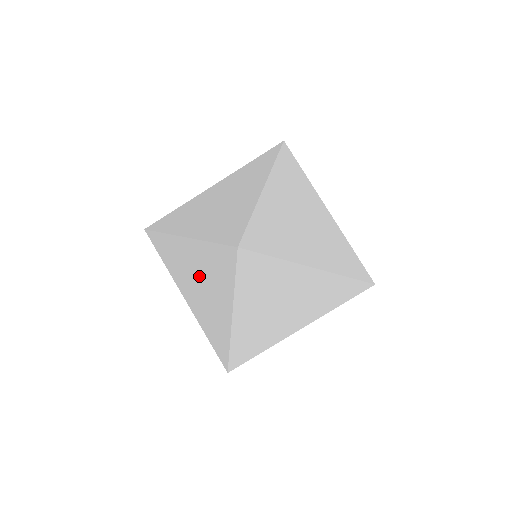
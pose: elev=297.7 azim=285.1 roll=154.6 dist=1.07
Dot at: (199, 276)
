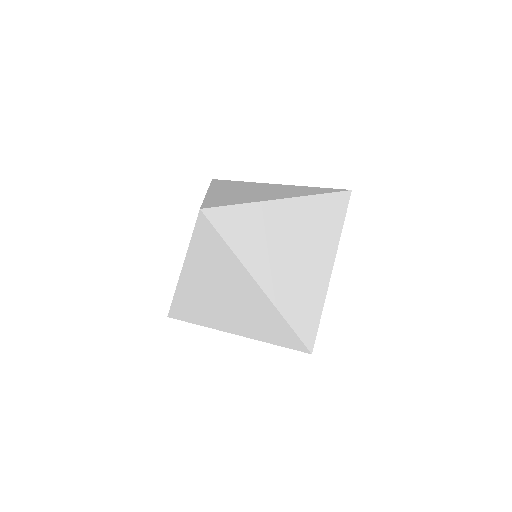
Dot at: occluded
